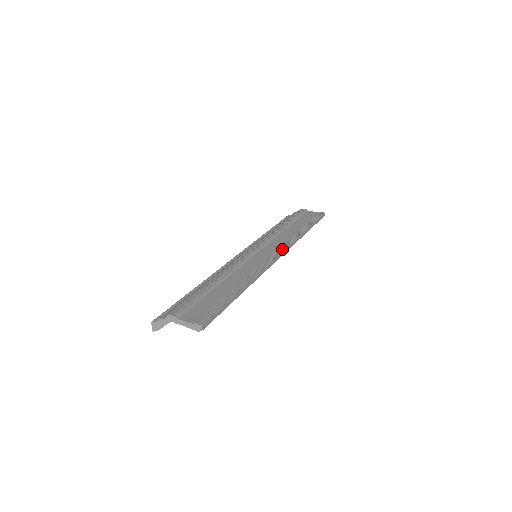
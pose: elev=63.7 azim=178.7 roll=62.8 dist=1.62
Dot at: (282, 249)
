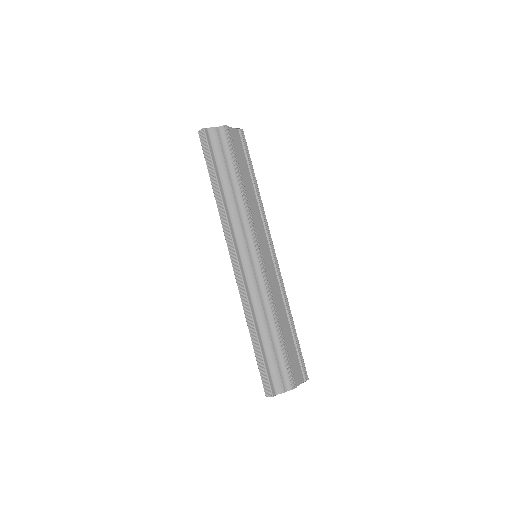
Dot at: (271, 240)
